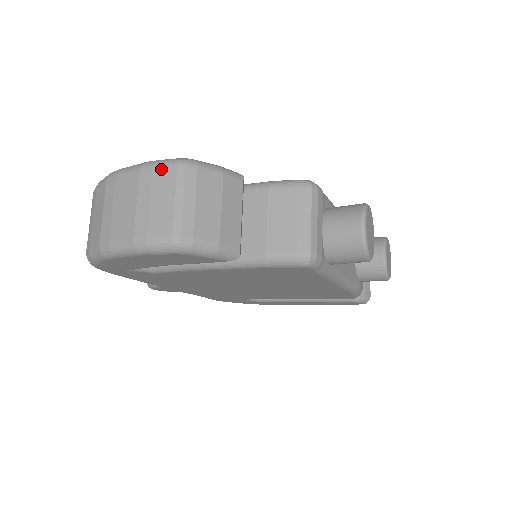
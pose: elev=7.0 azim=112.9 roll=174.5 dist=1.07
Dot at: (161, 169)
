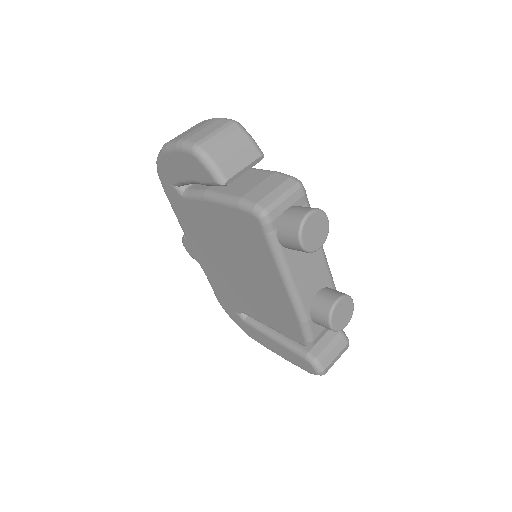
Dot at: (222, 119)
